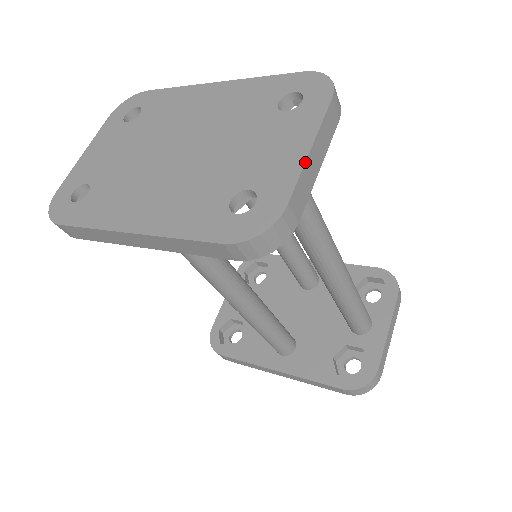
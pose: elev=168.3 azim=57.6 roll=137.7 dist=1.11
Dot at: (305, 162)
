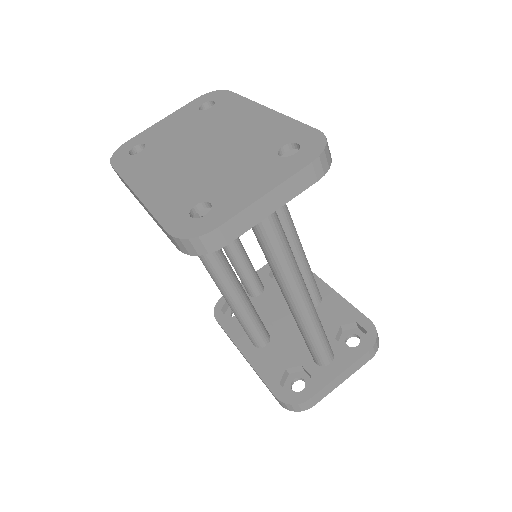
Dot at: (253, 202)
